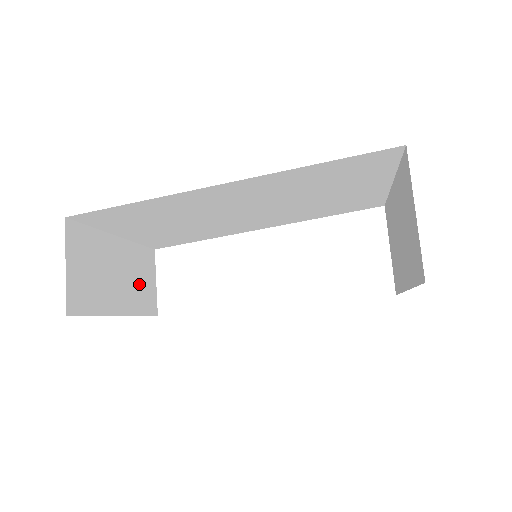
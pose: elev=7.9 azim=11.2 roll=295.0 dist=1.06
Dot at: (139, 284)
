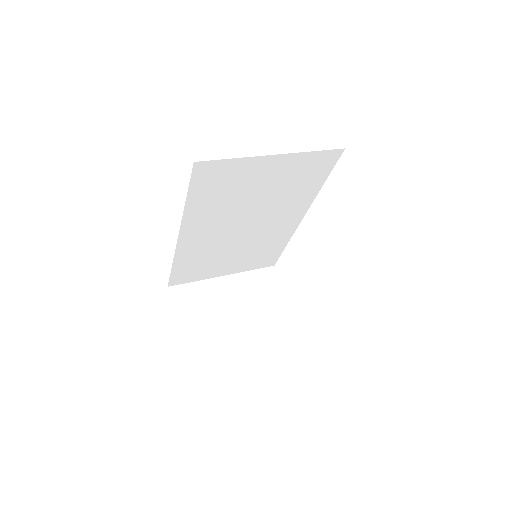
Dot at: (258, 297)
